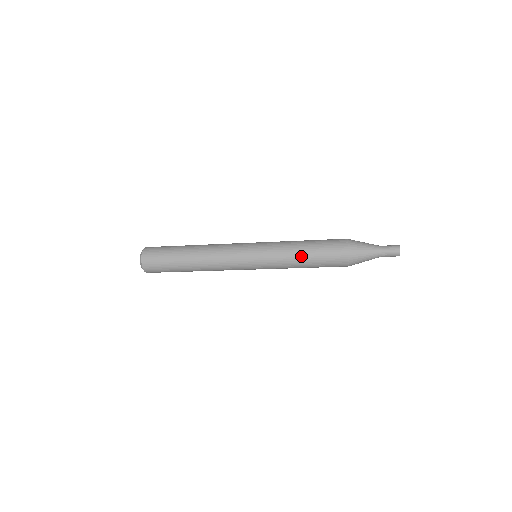
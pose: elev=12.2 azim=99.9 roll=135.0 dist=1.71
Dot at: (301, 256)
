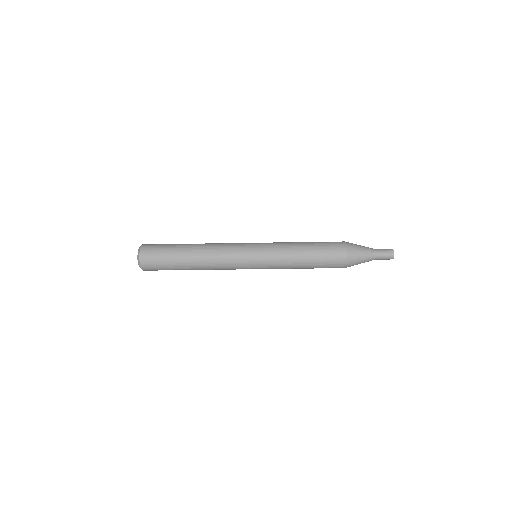
Dot at: (302, 264)
